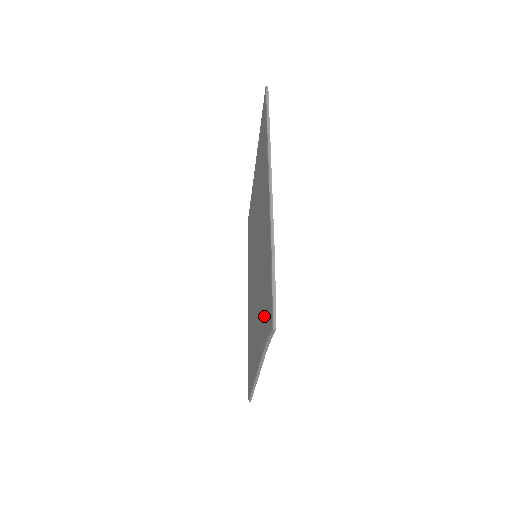
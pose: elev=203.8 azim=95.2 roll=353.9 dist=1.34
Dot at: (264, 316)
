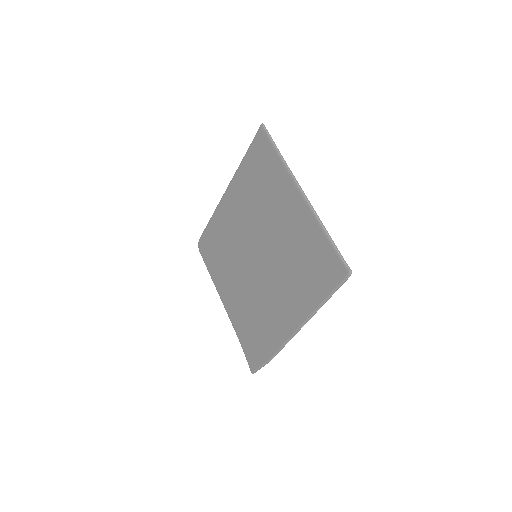
Dot at: (247, 335)
